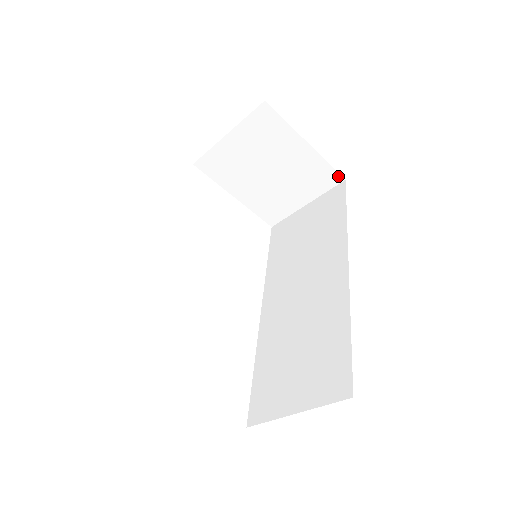
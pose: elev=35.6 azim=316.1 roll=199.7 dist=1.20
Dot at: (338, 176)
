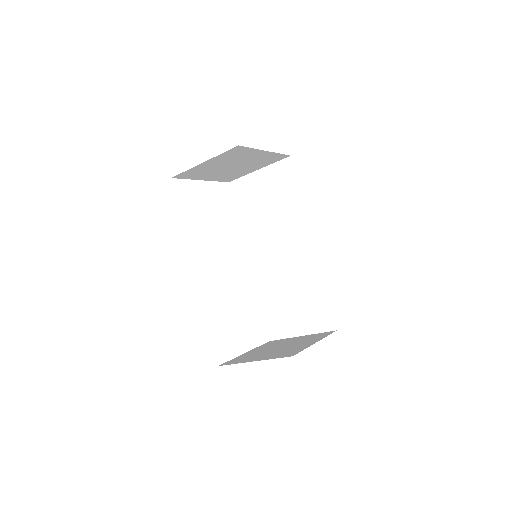
Dot at: (286, 156)
